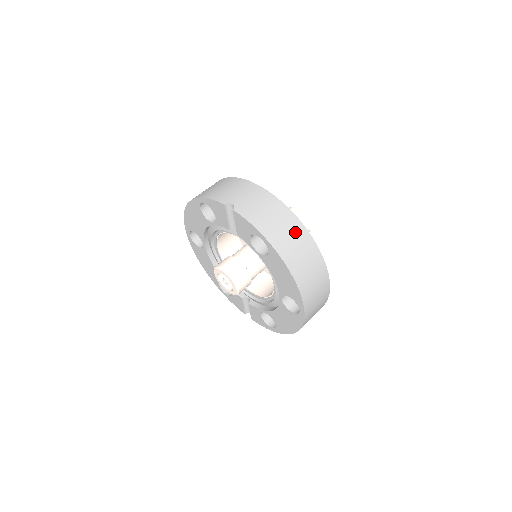
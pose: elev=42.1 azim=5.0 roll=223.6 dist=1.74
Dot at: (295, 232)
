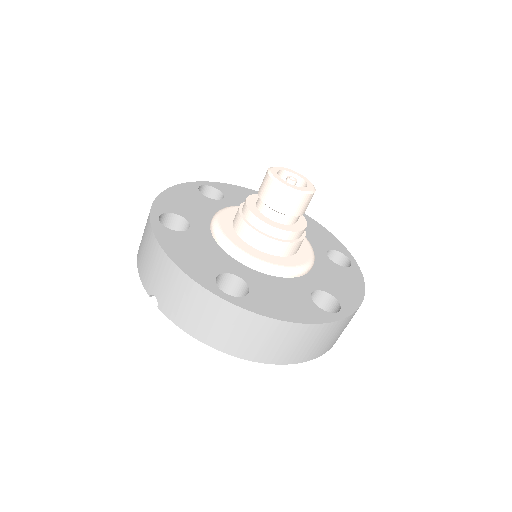
Dot at: (235, 322)
